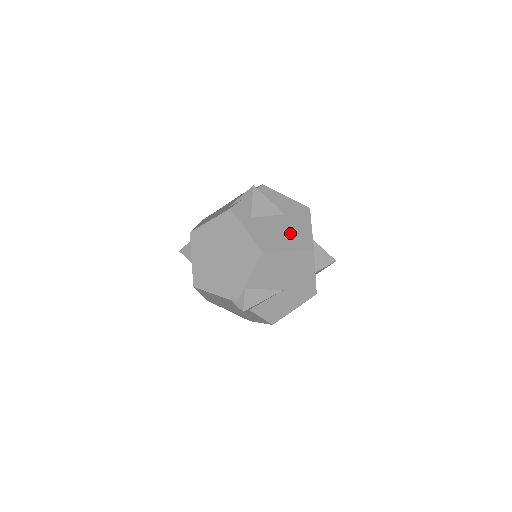
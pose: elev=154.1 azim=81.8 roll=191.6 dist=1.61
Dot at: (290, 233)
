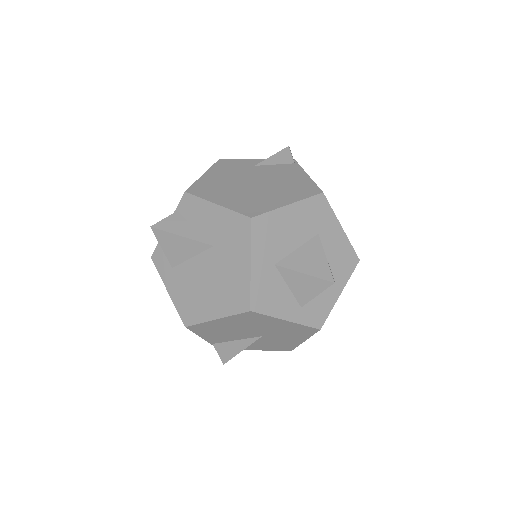
Dot at: (218, 284)
